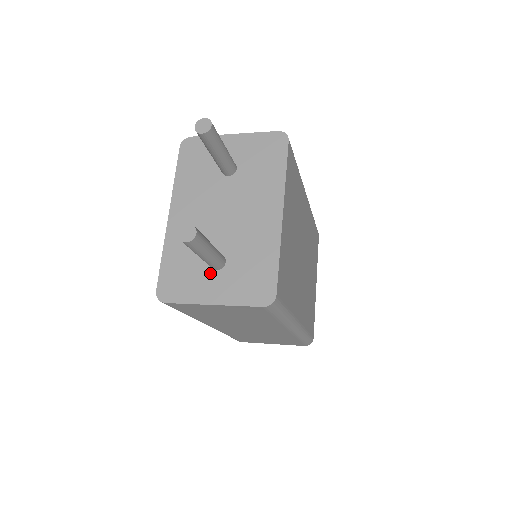
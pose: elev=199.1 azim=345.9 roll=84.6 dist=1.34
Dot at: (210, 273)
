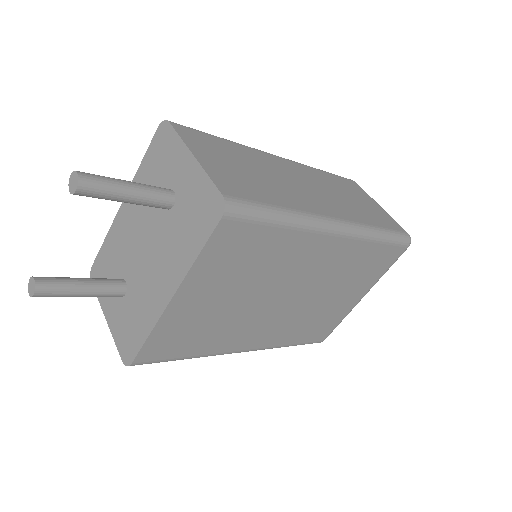
Dot at: occluded
